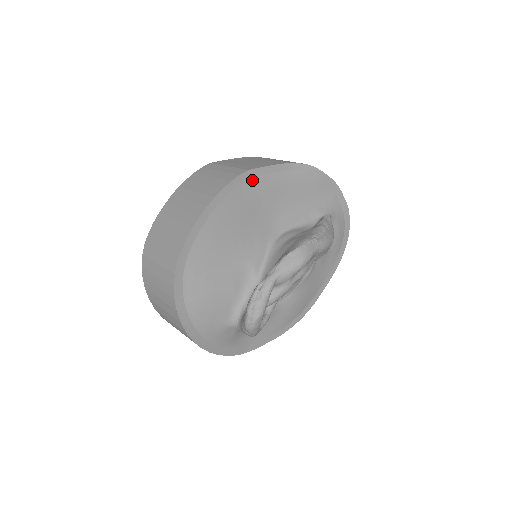
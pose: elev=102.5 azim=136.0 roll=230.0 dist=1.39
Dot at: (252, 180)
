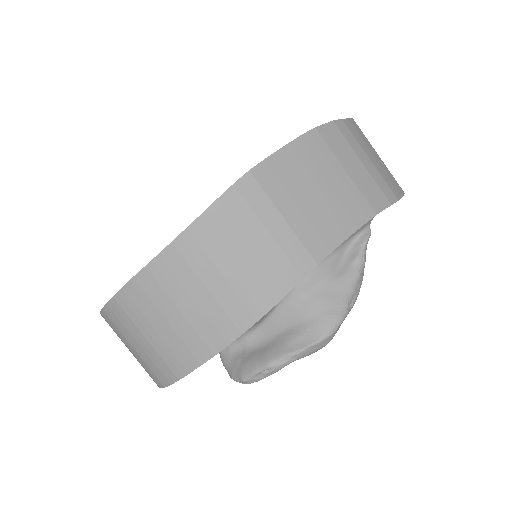
Dot at: occluded
